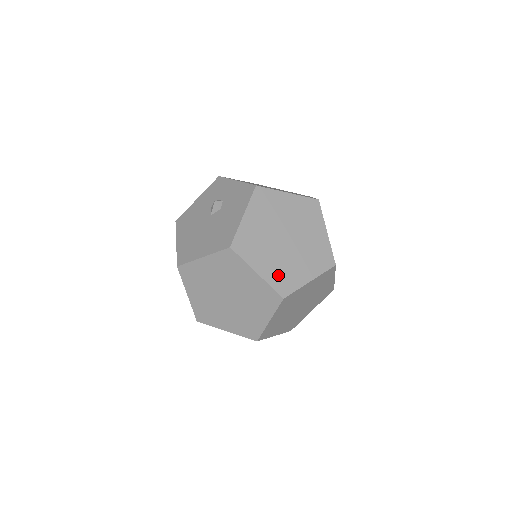
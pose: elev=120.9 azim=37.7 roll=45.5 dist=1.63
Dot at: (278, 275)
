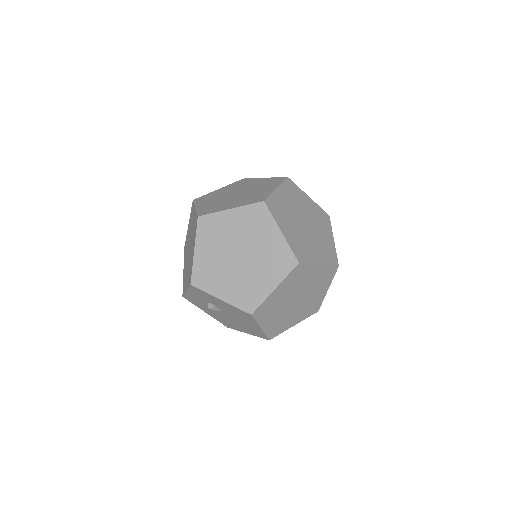
Dot at: (279, 205)
